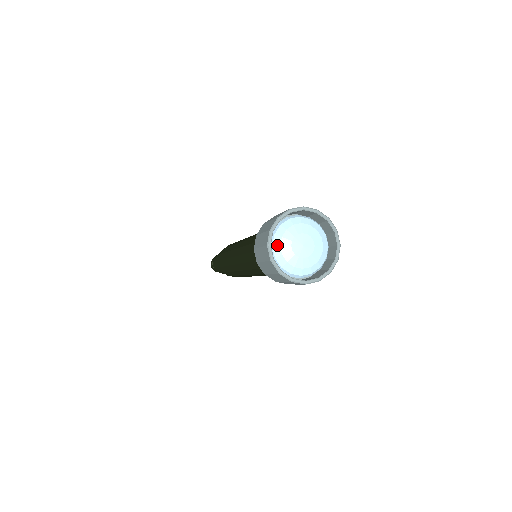
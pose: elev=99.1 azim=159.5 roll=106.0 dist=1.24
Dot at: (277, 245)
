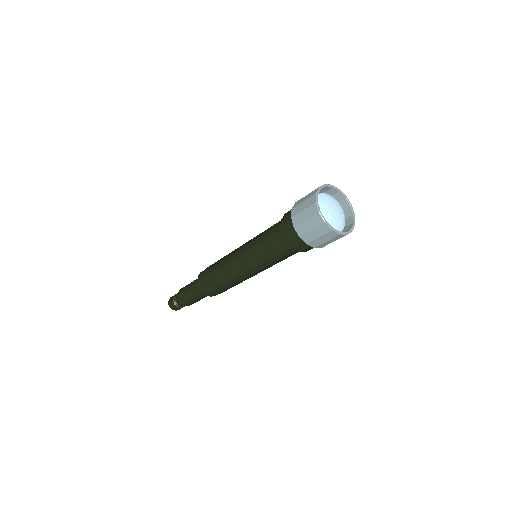
Dot at: occluded
